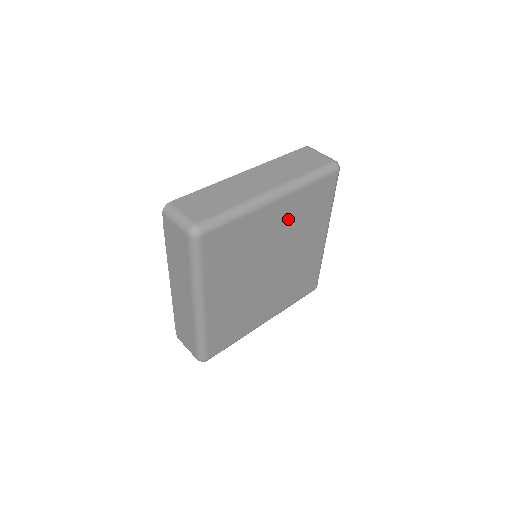
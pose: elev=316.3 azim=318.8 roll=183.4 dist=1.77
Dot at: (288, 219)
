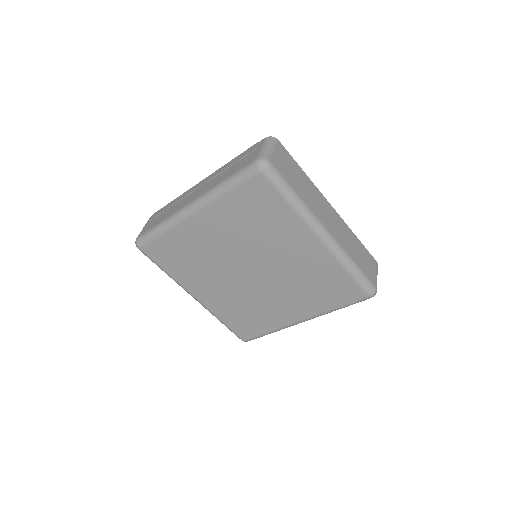
Dot at: (305, 263)
